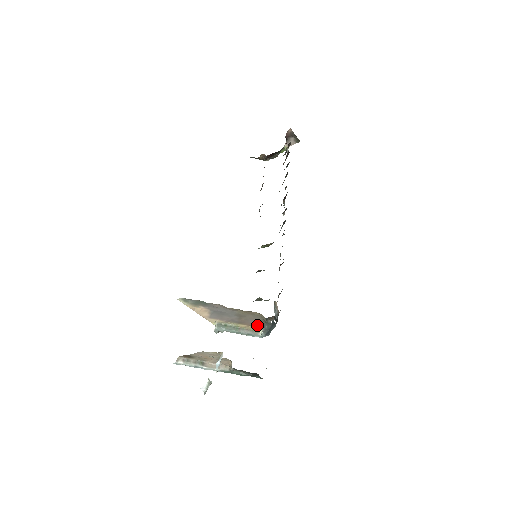
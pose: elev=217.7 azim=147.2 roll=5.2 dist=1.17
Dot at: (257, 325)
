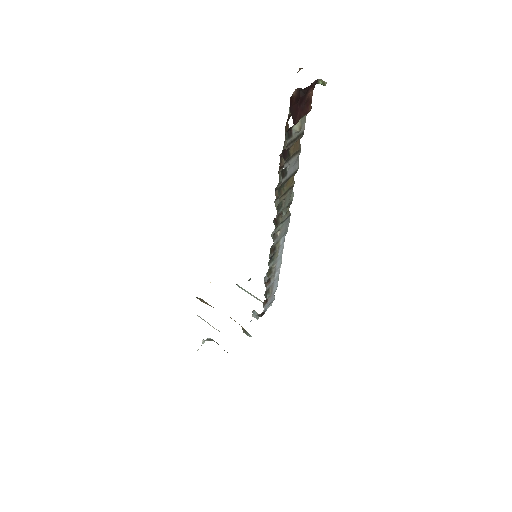
Dot at: occluded
